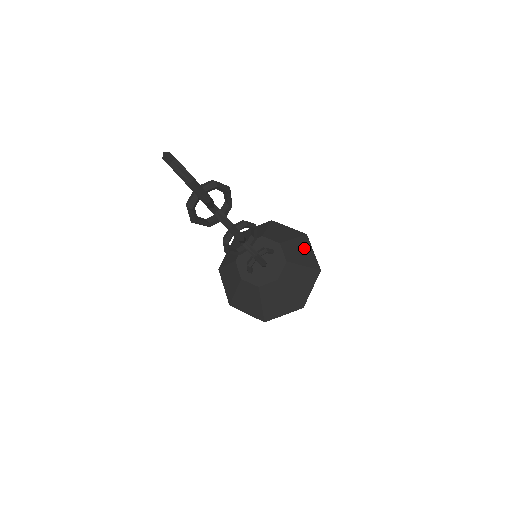
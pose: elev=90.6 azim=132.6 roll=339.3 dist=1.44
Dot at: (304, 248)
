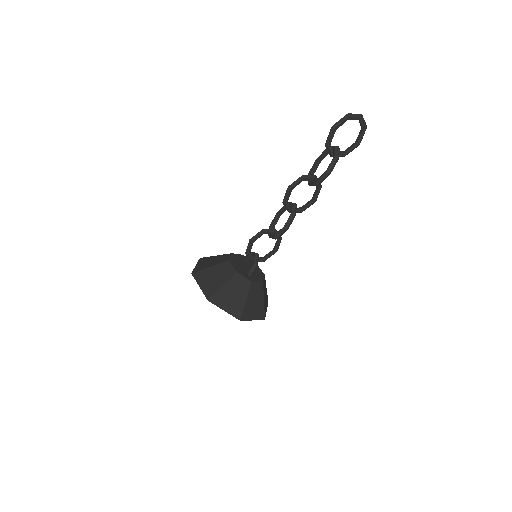
Dot at: occluded
